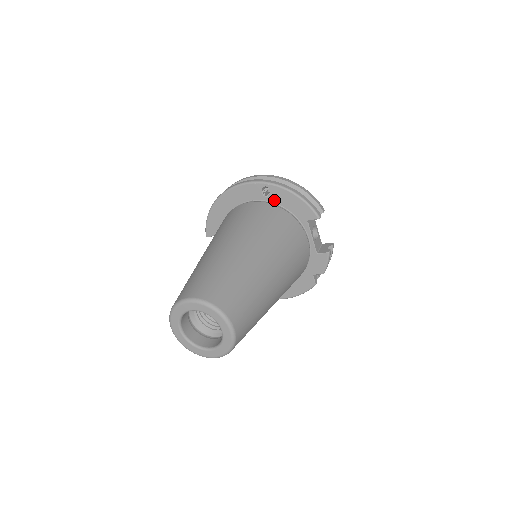
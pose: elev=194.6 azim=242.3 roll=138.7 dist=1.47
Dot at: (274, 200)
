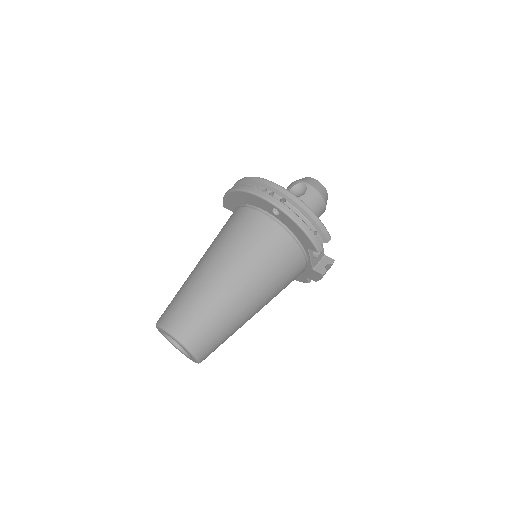
Dot at: (282, 220)
